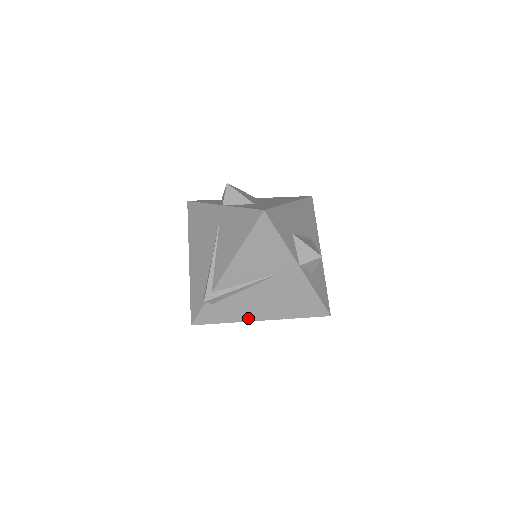
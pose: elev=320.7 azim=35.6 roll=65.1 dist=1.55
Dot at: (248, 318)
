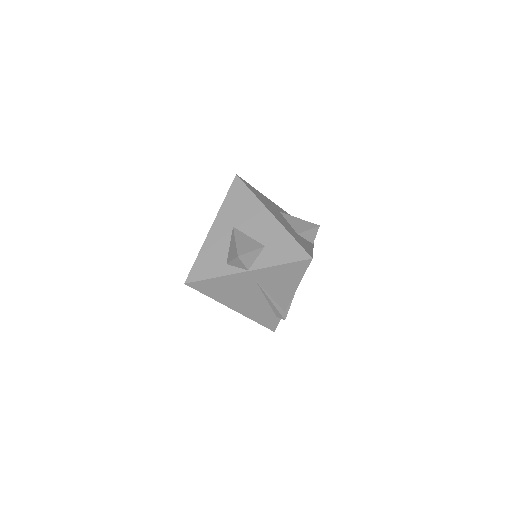
Dot at: occluded
